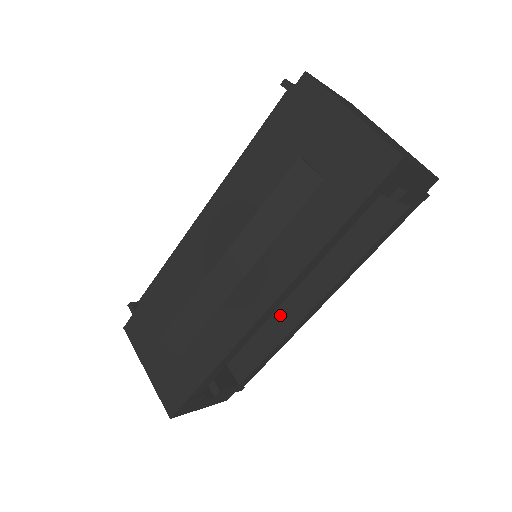
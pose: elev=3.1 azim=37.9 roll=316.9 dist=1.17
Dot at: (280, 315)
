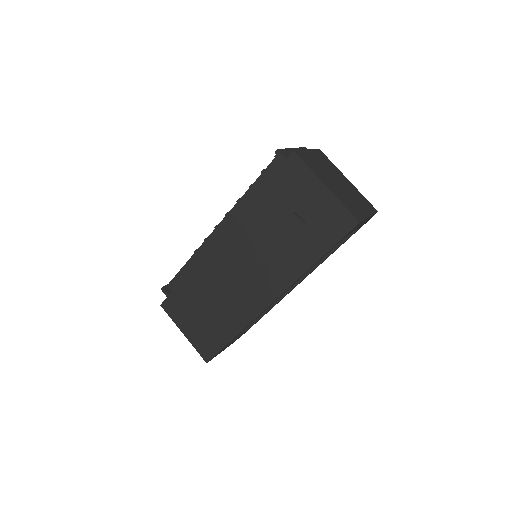
Dot at: occluded
